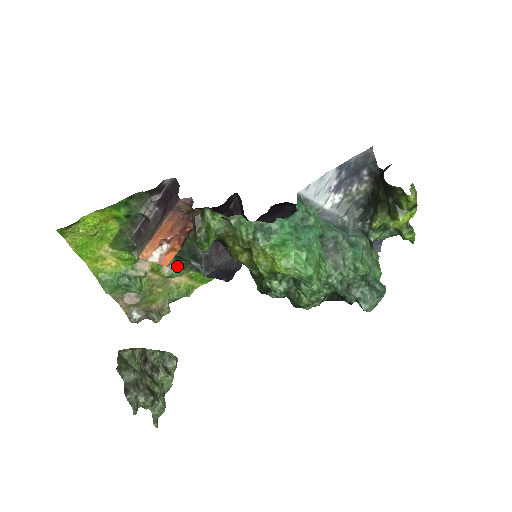
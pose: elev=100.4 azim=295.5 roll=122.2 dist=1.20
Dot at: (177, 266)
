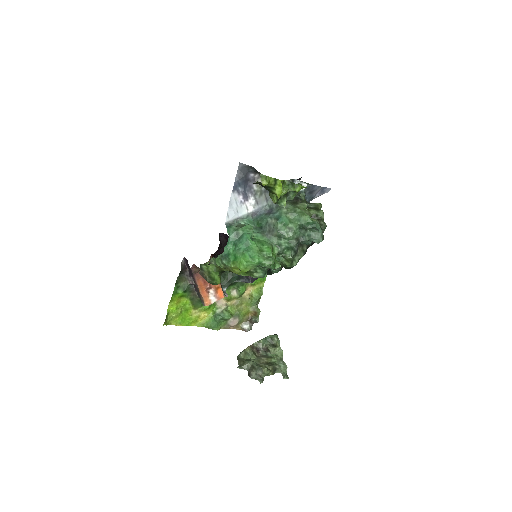
Dot at: (238, 288)
